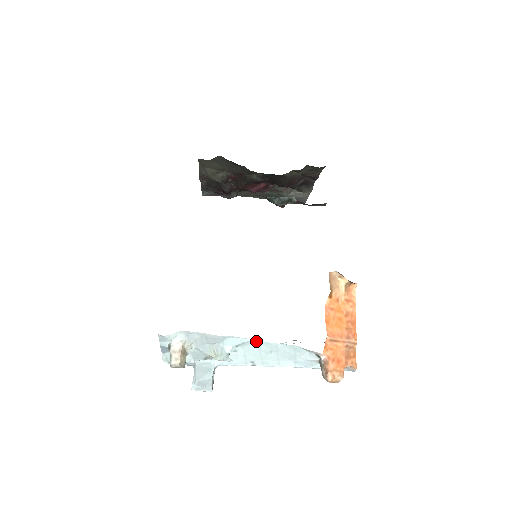
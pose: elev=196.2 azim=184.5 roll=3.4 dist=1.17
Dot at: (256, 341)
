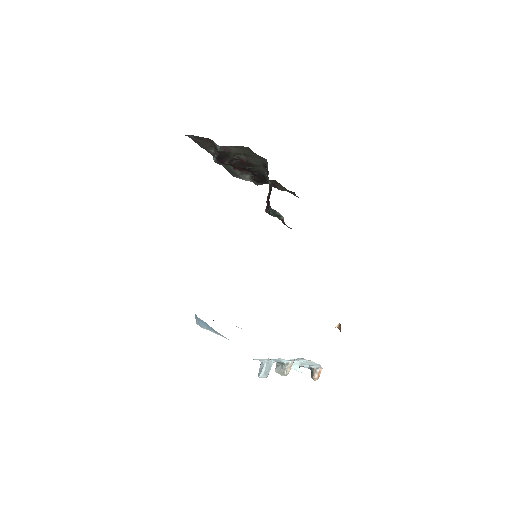
Dot at: (312, 362)
